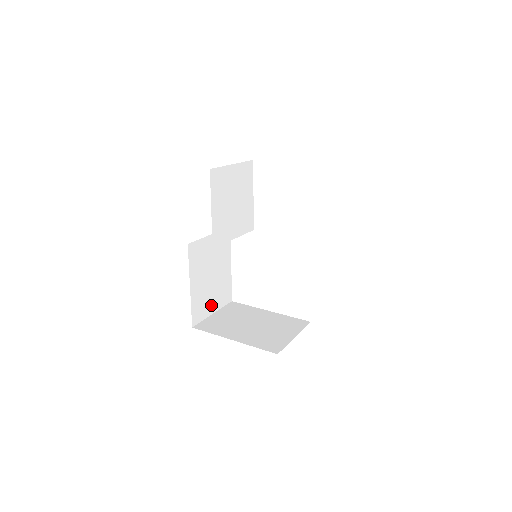
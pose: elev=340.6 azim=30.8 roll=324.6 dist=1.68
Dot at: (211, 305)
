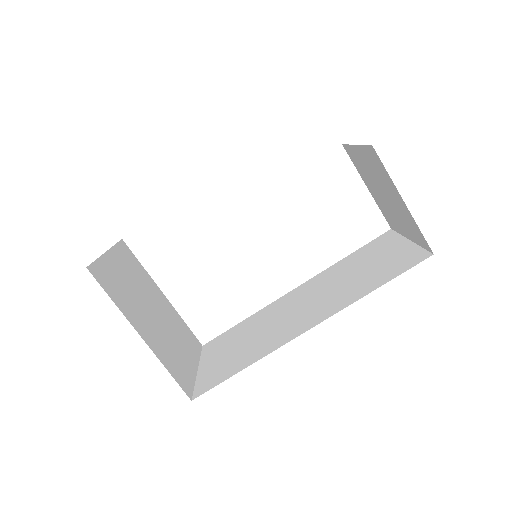
Dot at: occluded
